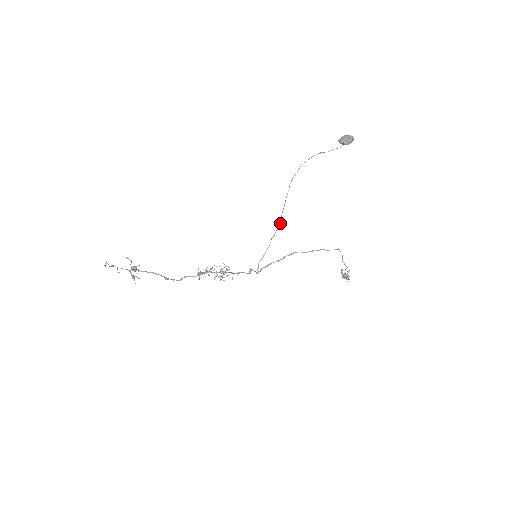
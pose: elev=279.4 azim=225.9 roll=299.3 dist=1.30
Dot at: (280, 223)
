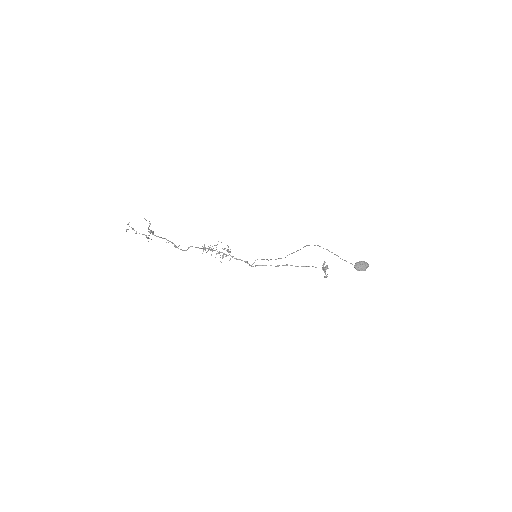
Dot at: occluded
